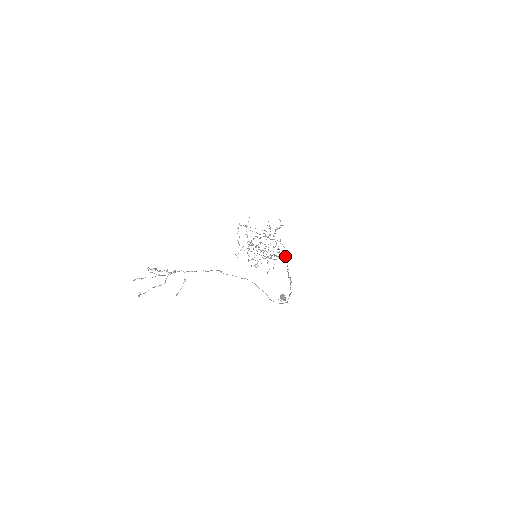
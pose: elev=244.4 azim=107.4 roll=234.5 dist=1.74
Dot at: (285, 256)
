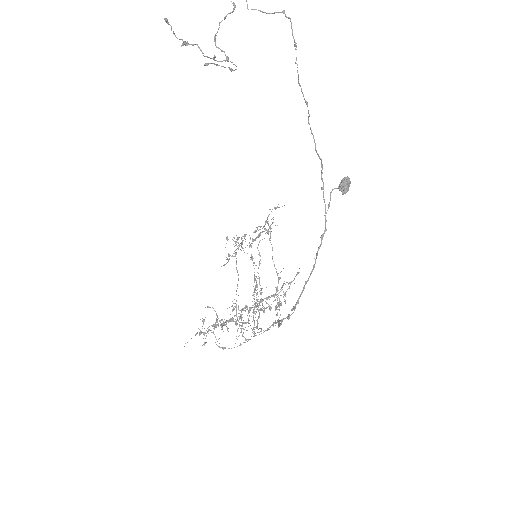
Dot at: occluded
